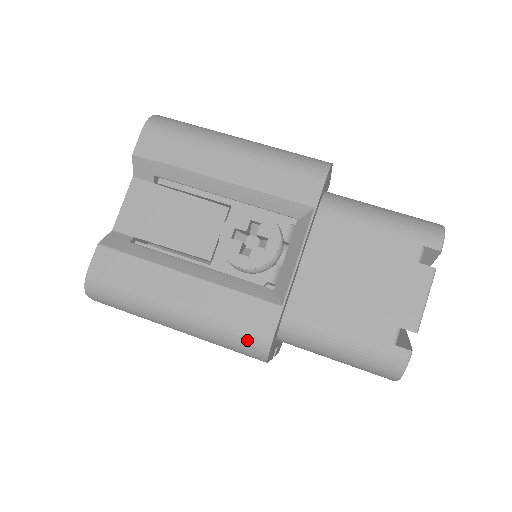
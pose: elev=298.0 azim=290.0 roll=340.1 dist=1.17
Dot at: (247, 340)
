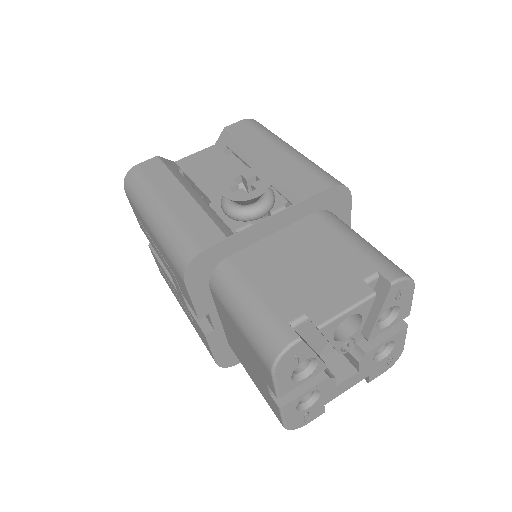
Dot at: (183, 246)
